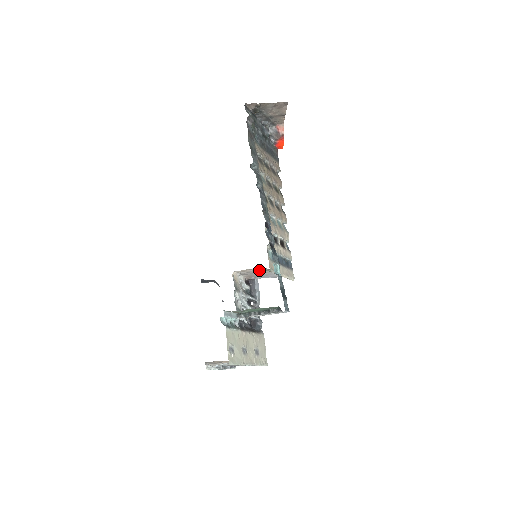
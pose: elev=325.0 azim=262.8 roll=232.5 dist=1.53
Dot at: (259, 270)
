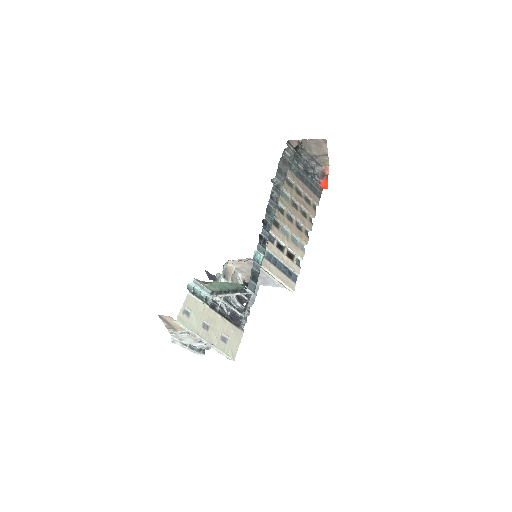
Dot at: (251, 265)
